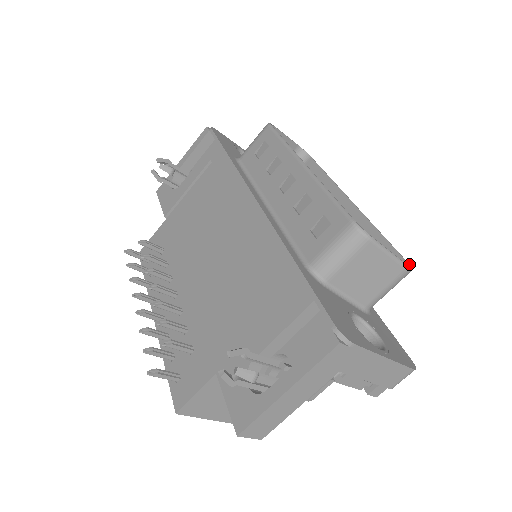
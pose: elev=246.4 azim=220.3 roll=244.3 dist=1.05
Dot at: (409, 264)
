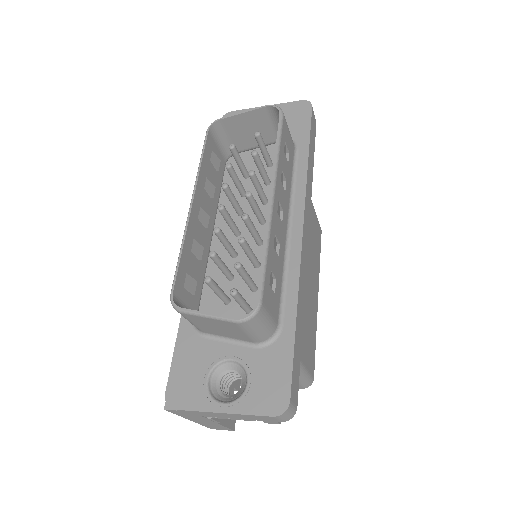
Dot at: (255, 307)
